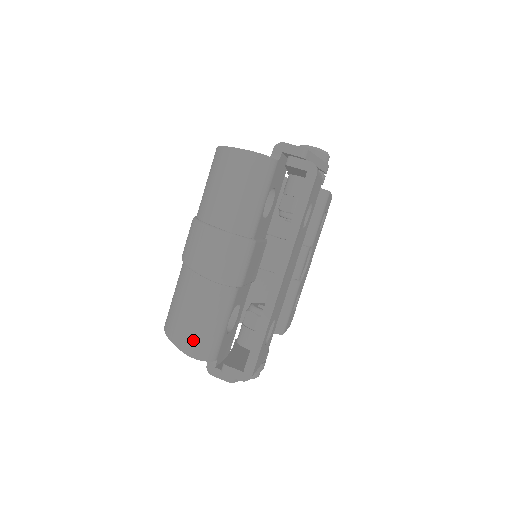
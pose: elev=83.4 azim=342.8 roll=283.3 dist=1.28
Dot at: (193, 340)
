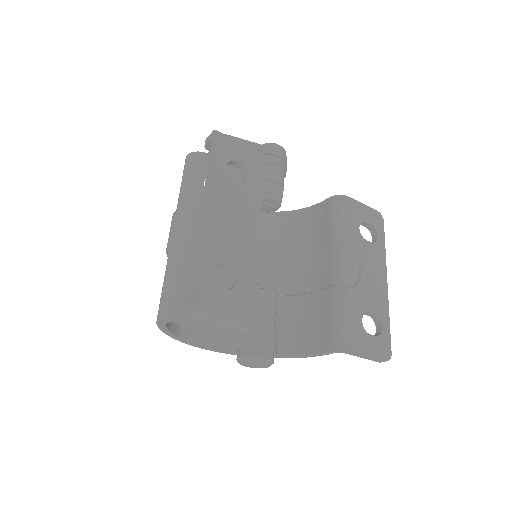
Dot at: (159, 306)
